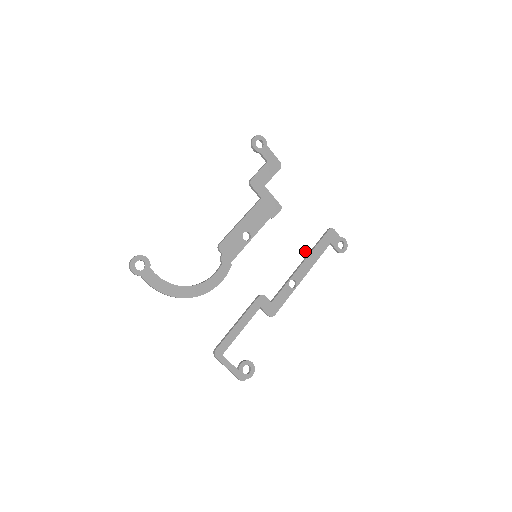
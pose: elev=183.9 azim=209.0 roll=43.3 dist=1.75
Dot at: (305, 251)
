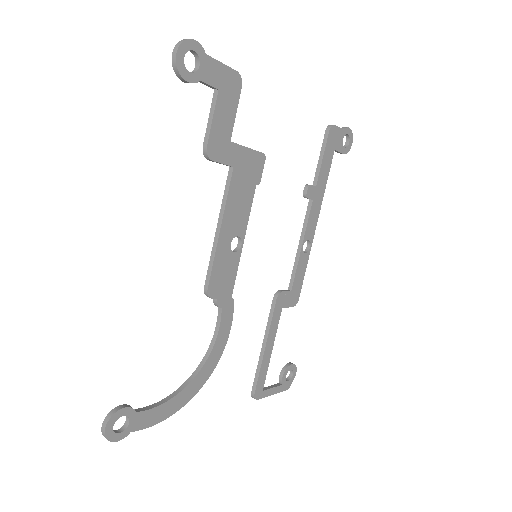
Dot at: (309, 191)
